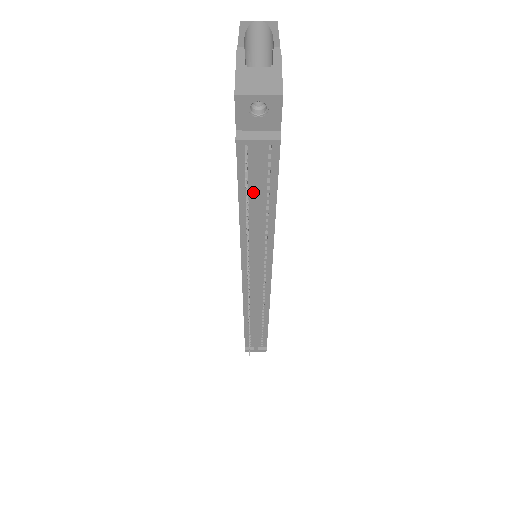
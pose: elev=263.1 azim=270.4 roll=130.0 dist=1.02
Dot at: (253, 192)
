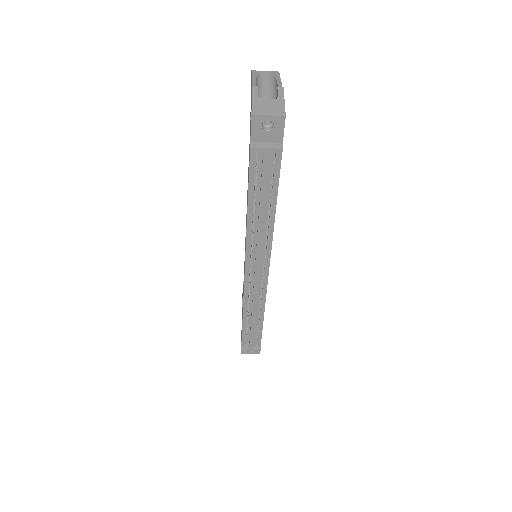
Dot at: (259, 192)
